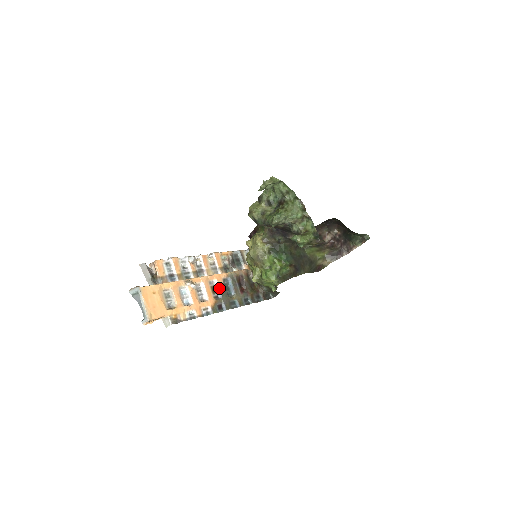
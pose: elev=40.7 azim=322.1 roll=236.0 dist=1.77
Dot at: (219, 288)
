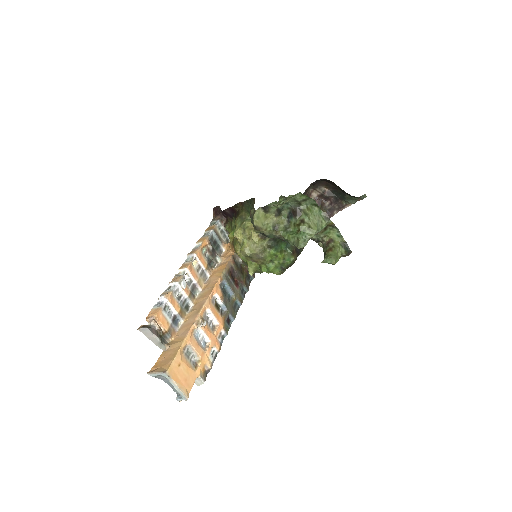
Dot at: (221, 301)
